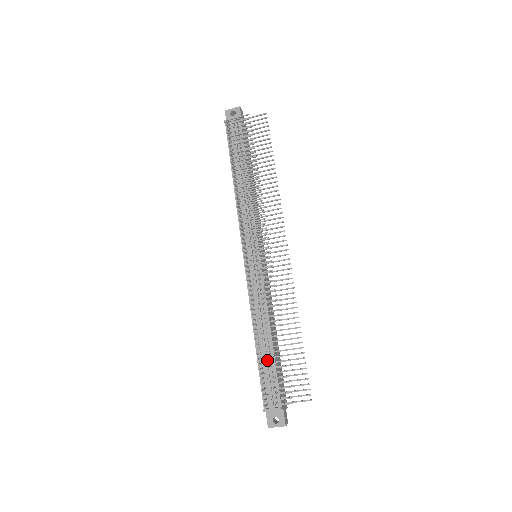
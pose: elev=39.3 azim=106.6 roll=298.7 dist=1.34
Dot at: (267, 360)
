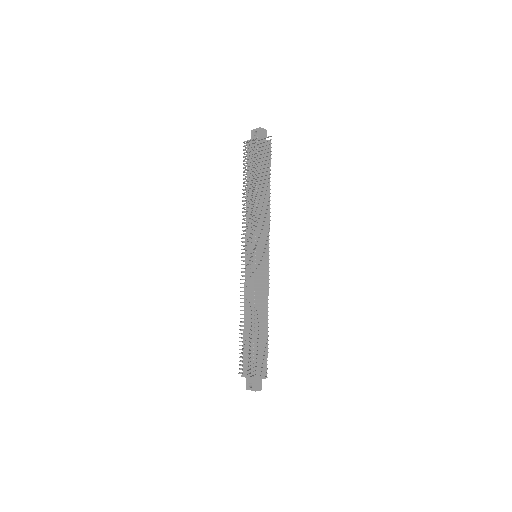
Dot at: (248, 339)
